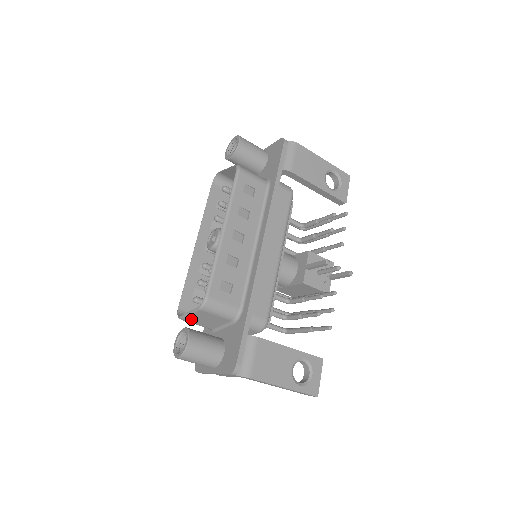
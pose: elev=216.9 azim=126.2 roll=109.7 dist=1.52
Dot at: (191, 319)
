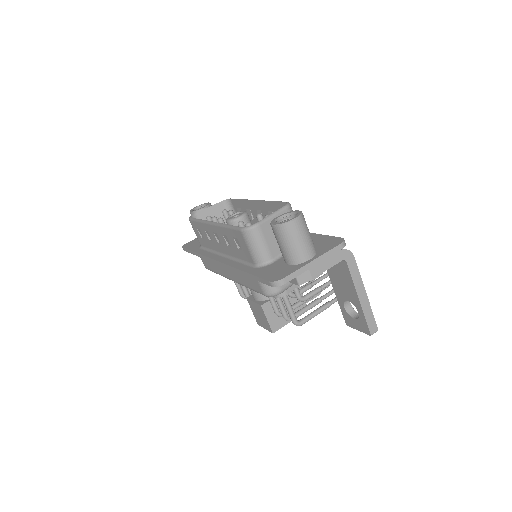
Dot at: (268, 227)
